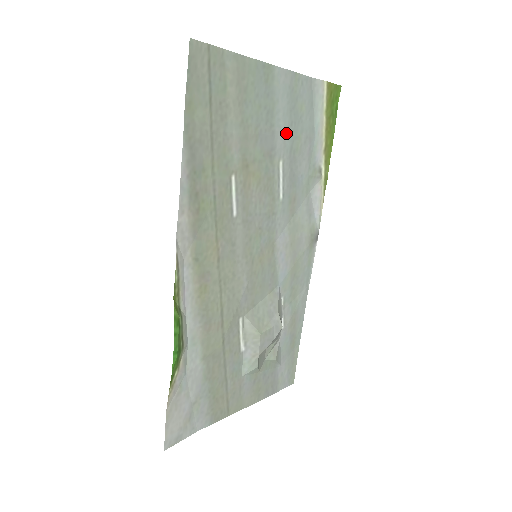
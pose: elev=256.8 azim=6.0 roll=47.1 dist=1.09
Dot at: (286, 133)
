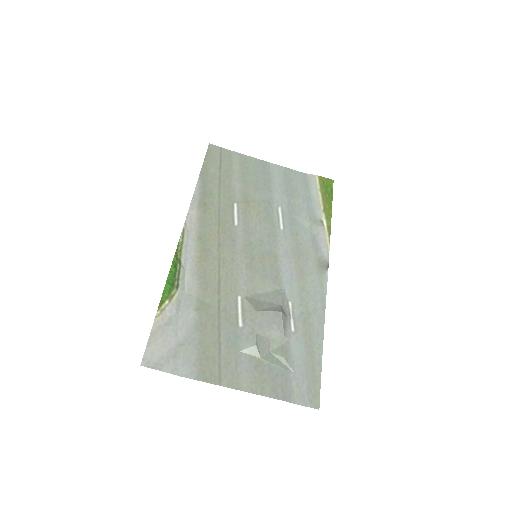
Dot at: (283, 194)
